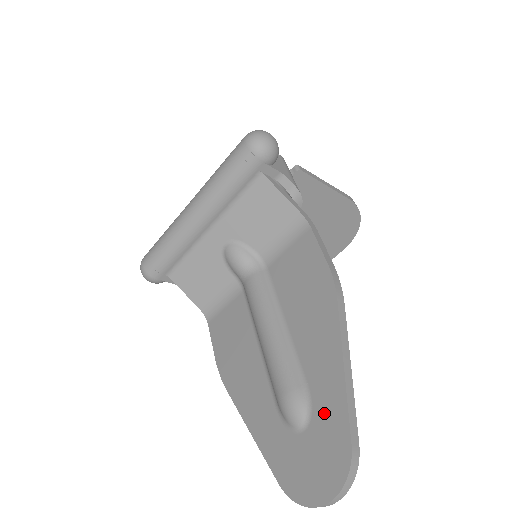
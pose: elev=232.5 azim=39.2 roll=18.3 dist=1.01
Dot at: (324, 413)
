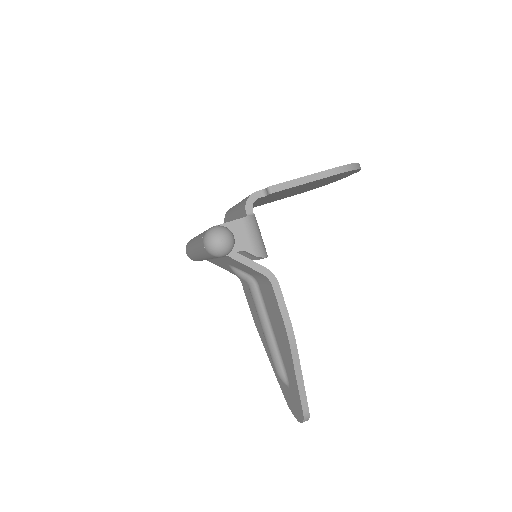
Dot at: (293, 390)
